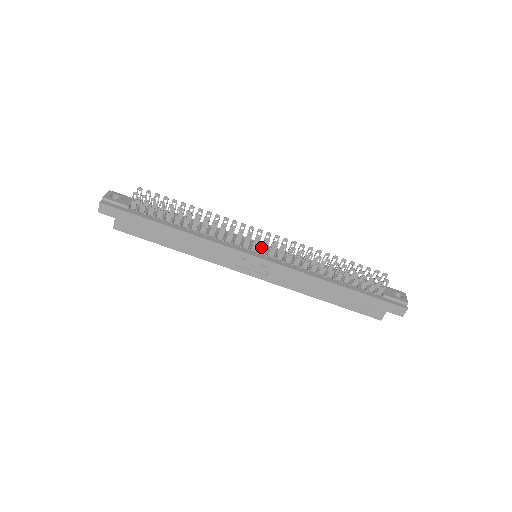
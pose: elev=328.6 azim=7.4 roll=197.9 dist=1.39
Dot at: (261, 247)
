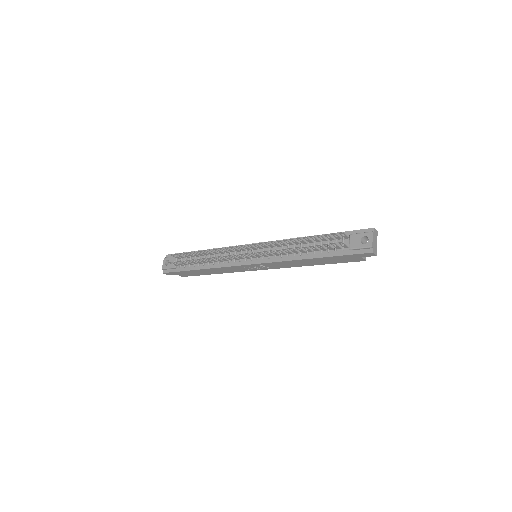
Dot at: (254, 250)
